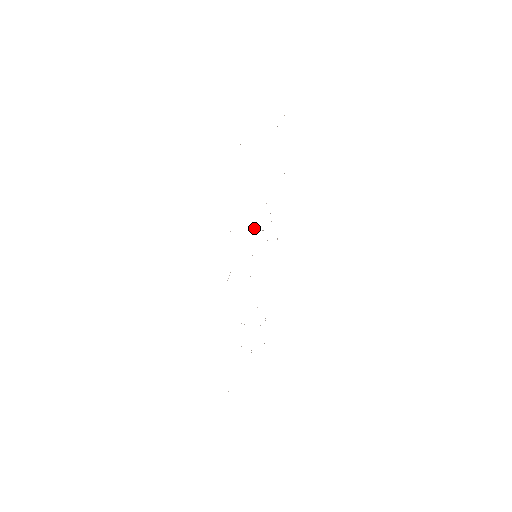
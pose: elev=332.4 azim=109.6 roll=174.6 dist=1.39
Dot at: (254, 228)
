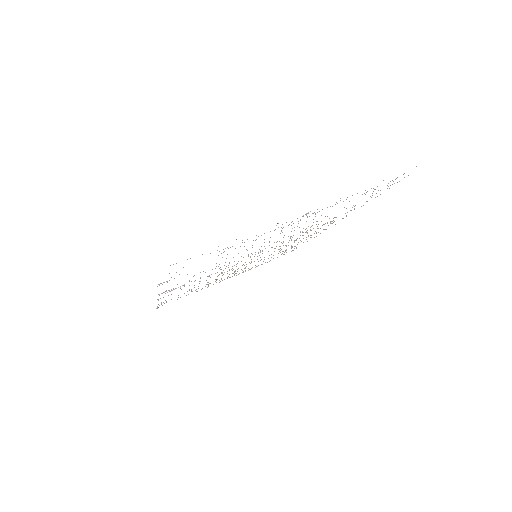
Dot at: occluded
